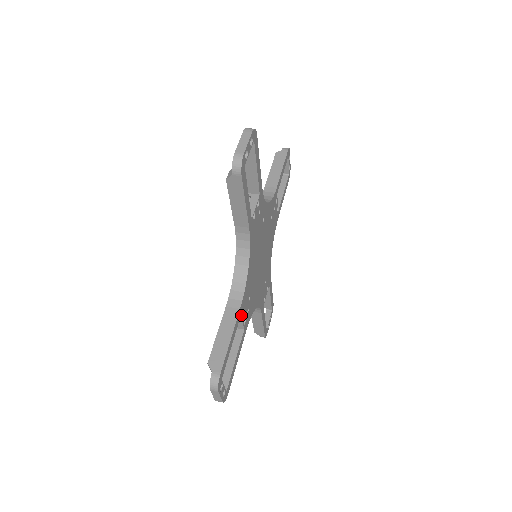
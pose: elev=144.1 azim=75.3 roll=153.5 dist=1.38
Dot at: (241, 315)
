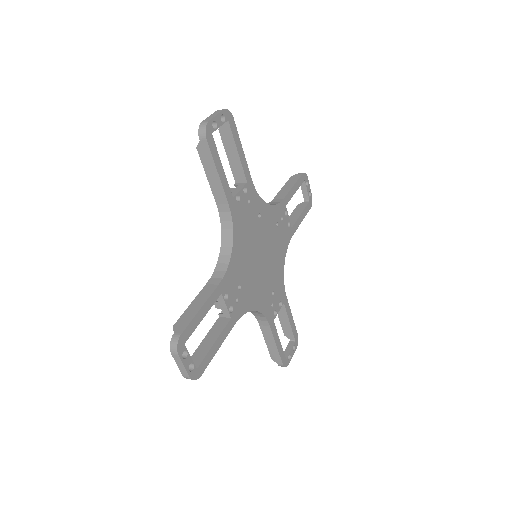
Dot at: (222, 295)
